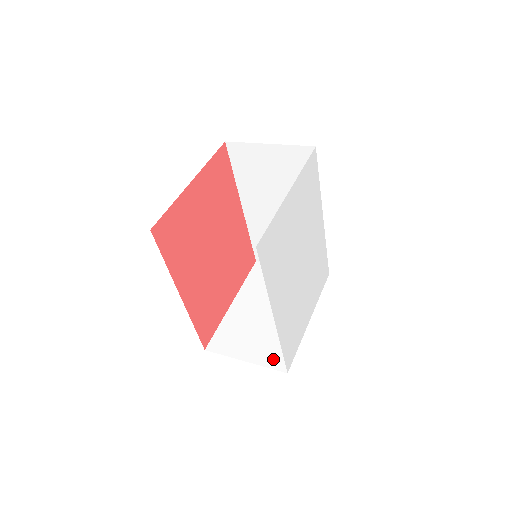
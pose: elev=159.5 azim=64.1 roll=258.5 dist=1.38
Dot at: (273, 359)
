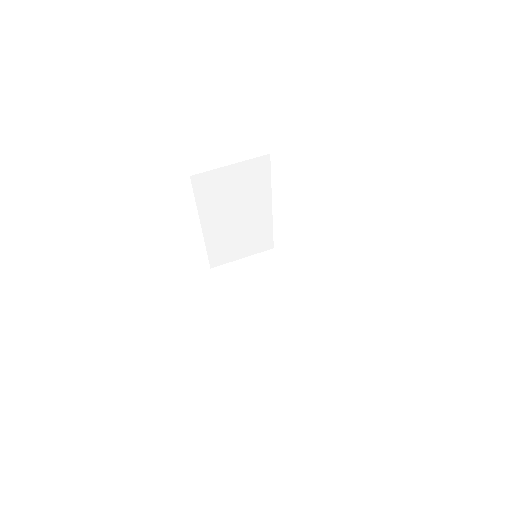
Dot at: (296, 325)
